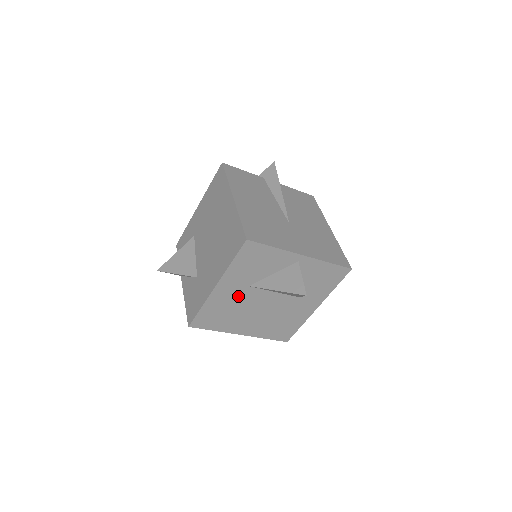
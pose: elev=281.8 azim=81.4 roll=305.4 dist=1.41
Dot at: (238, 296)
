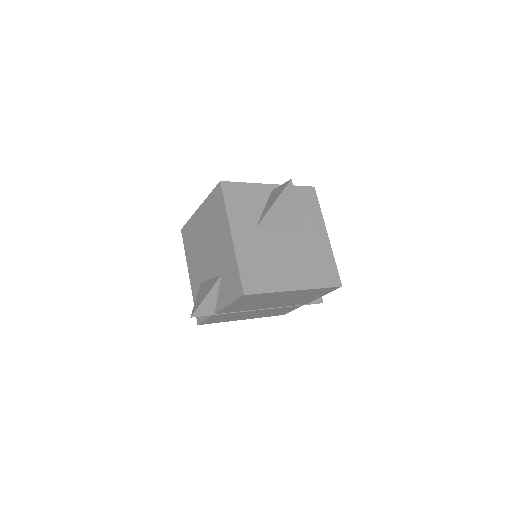
Dot at: (257, 241)
